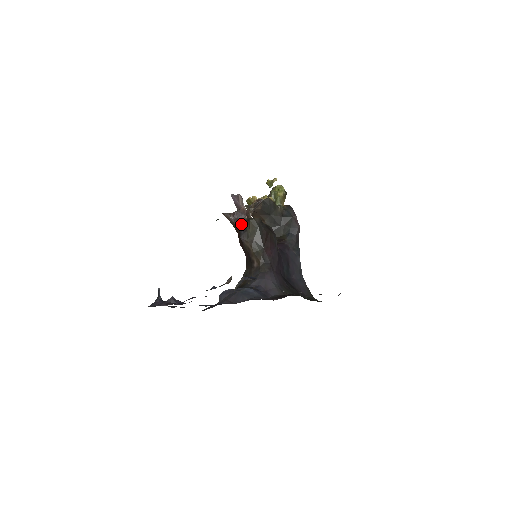
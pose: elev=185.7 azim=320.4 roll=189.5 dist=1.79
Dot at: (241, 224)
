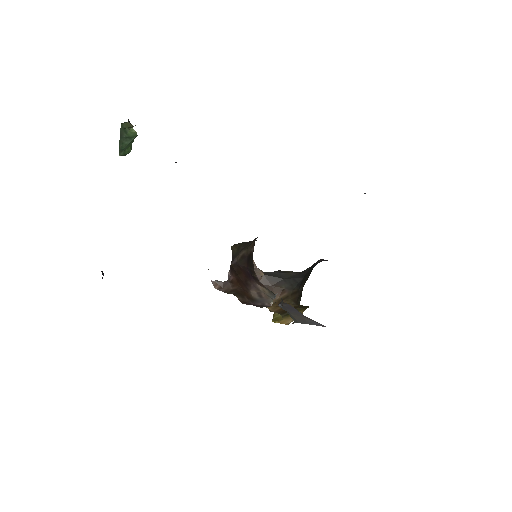
Dot at: (230, 265)
